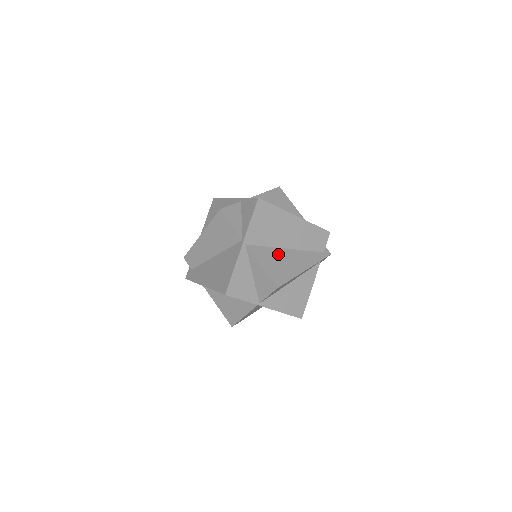
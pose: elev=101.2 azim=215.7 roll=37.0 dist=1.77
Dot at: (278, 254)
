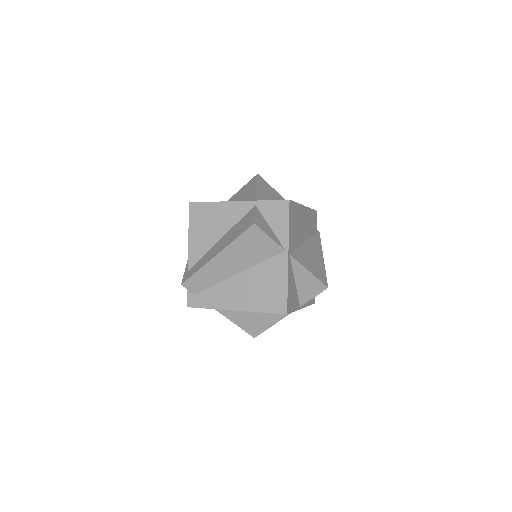
Dot at: (306, 252)
